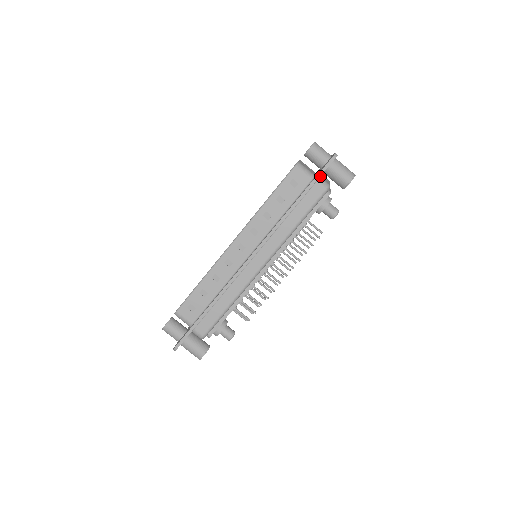
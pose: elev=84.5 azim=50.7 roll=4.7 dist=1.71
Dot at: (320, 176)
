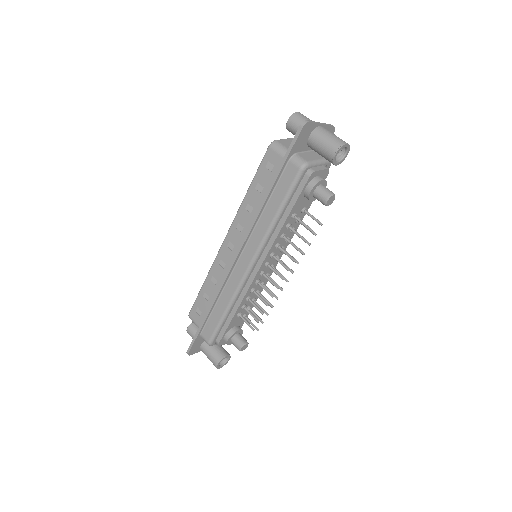
Dot at: (300, 153)
